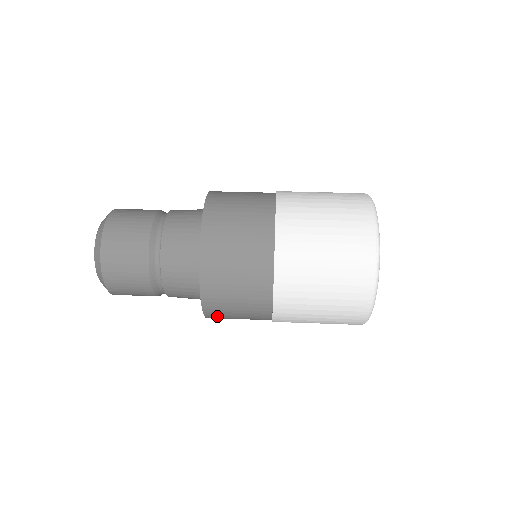
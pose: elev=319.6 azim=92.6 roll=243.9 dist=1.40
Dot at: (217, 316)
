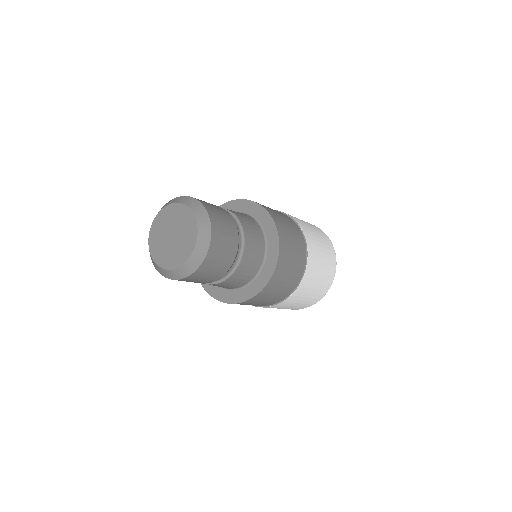
Dot at: (281, 227)
